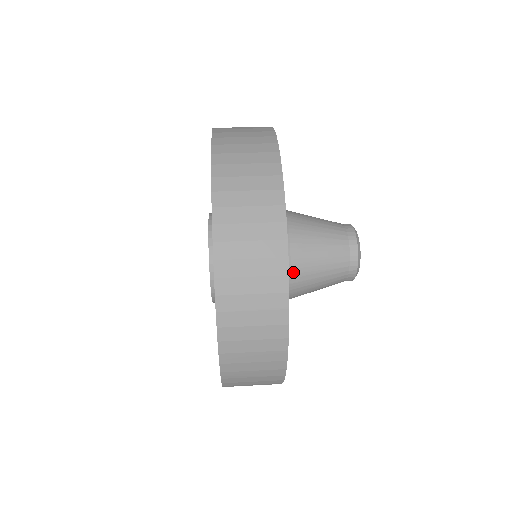
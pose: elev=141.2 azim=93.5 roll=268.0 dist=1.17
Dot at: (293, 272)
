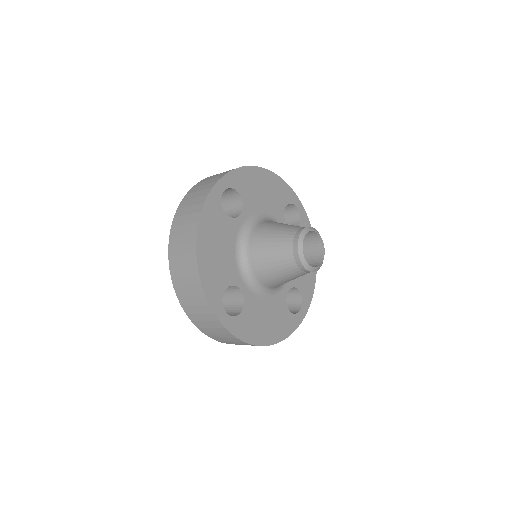
Dot at: (254, 268)
